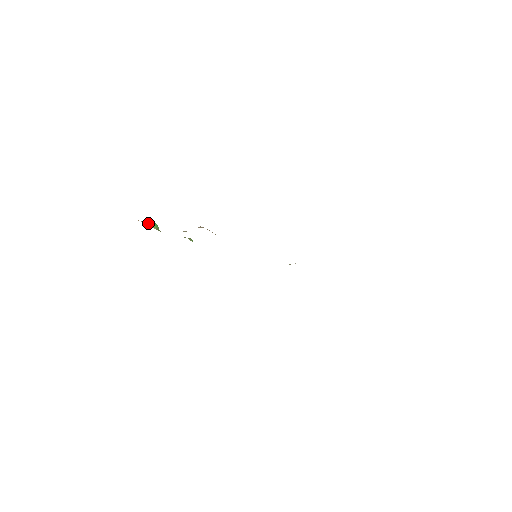
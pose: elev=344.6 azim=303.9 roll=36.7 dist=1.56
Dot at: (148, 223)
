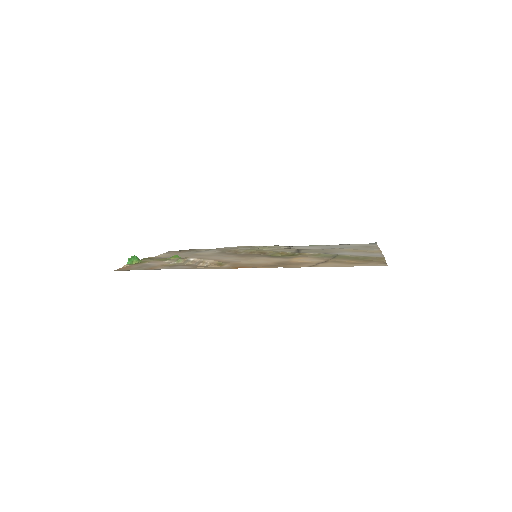
Dot at: (129, 261)
